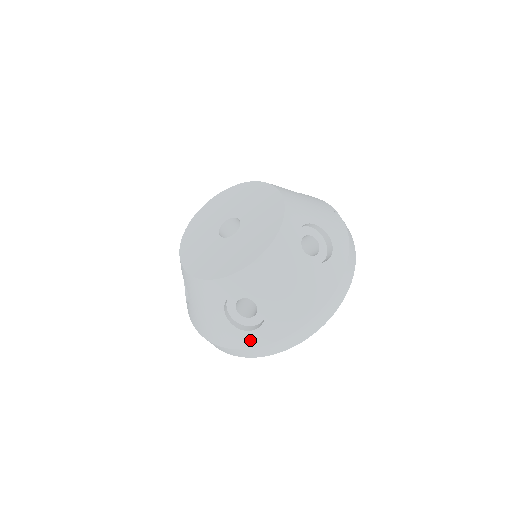
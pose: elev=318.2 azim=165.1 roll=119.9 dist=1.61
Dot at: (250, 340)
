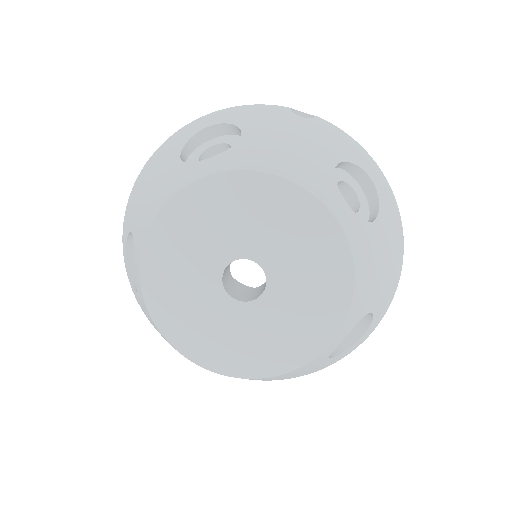
Dot at: (359, 343)
